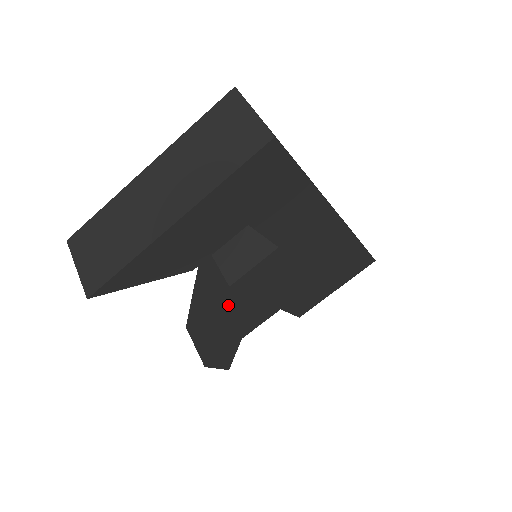
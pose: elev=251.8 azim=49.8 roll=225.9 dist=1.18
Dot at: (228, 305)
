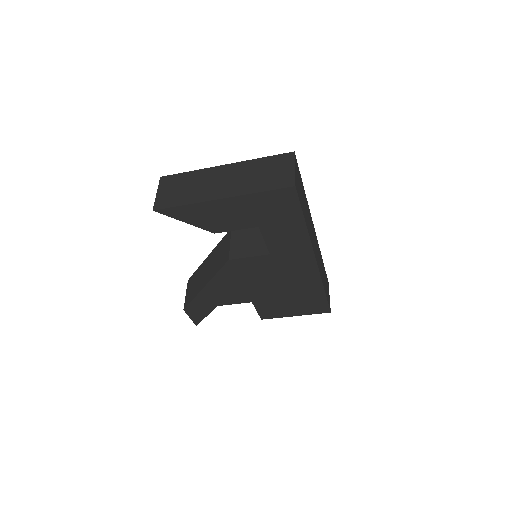
Dot at: (222, 273)
